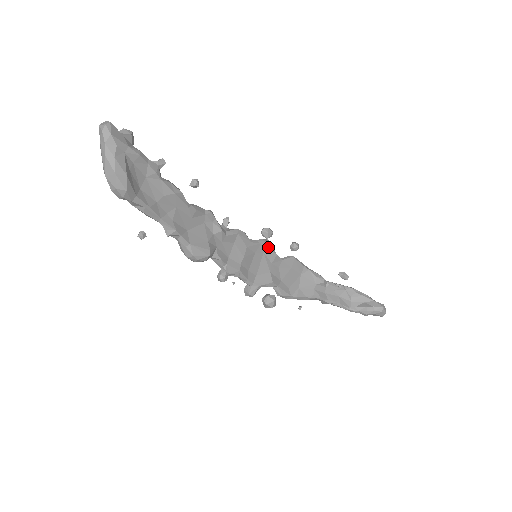
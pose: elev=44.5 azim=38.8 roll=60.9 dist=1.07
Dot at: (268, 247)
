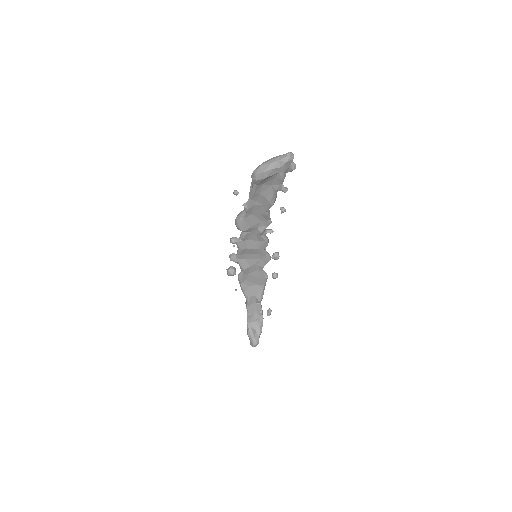
Dot at: (266, 260)
